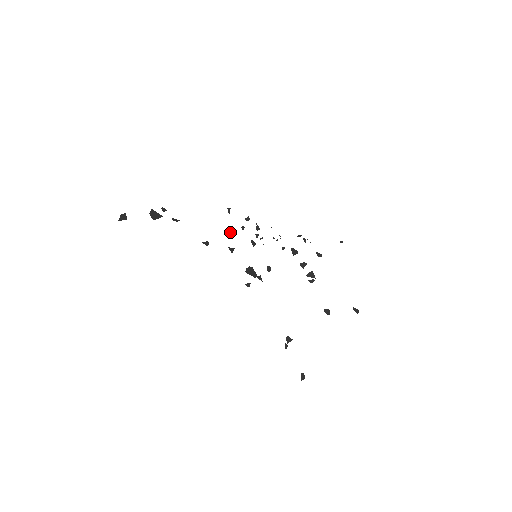
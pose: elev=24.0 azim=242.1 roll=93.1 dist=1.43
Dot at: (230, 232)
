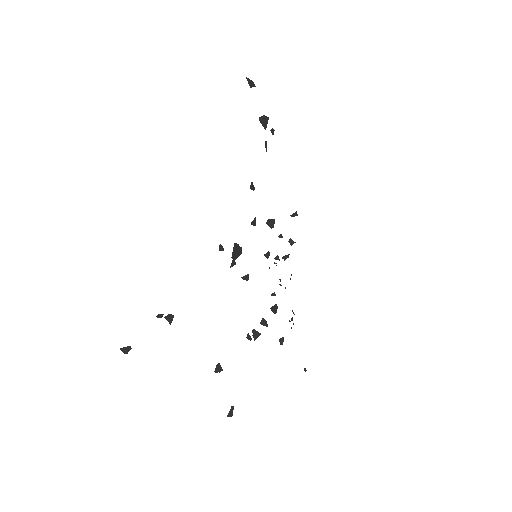
Dot at: (272, 219)
